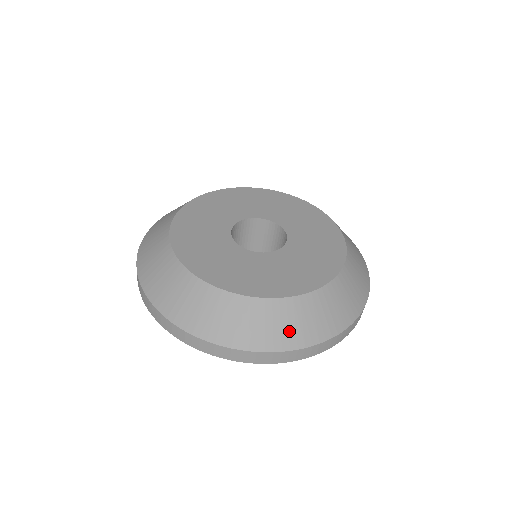
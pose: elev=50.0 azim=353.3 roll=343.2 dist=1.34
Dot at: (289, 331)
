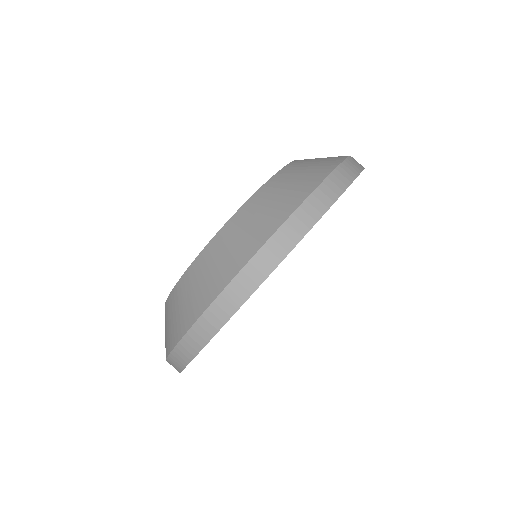
Dot at: (298, 185)
